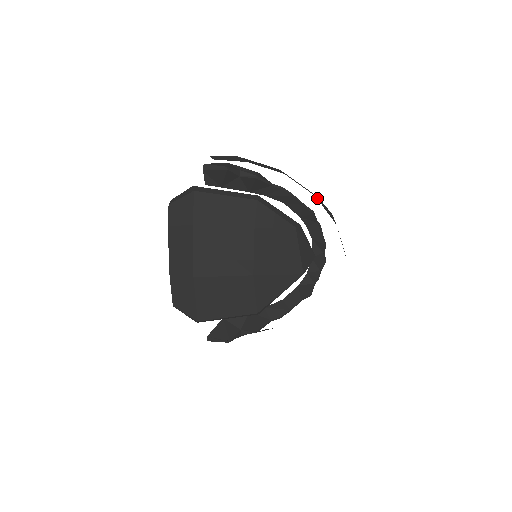
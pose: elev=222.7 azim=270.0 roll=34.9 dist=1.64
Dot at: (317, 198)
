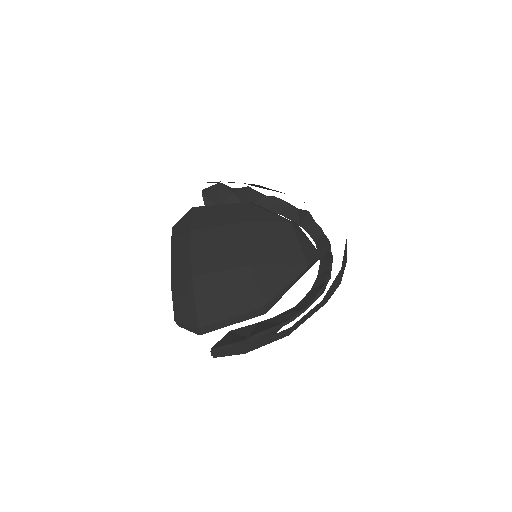
Dot at: occluded
